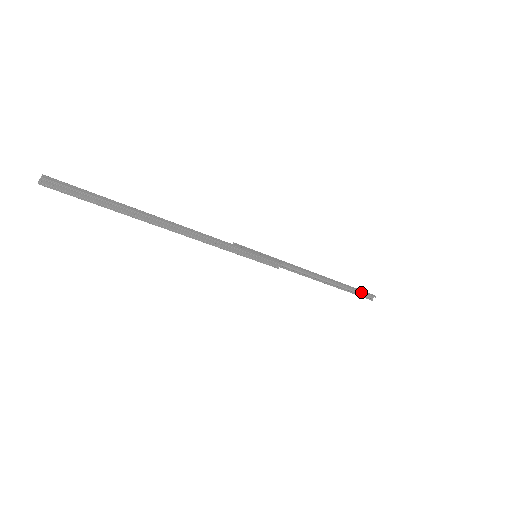
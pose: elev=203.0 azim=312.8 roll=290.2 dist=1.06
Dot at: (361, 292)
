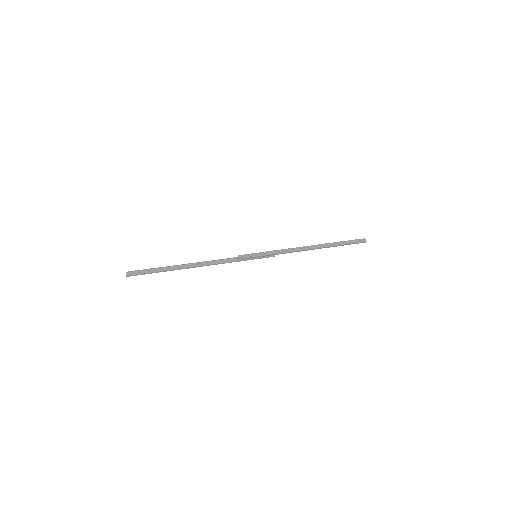
Dot at: (350, 244)
